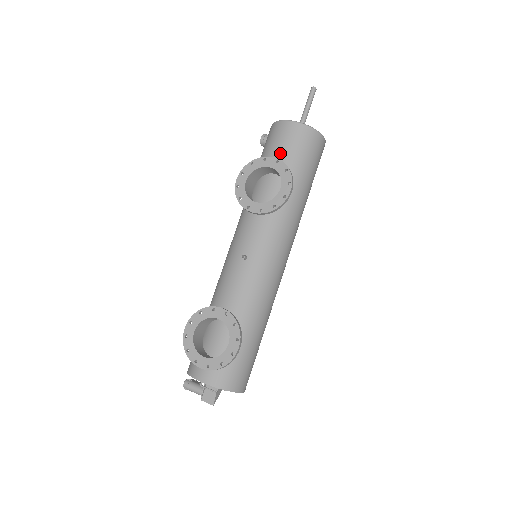
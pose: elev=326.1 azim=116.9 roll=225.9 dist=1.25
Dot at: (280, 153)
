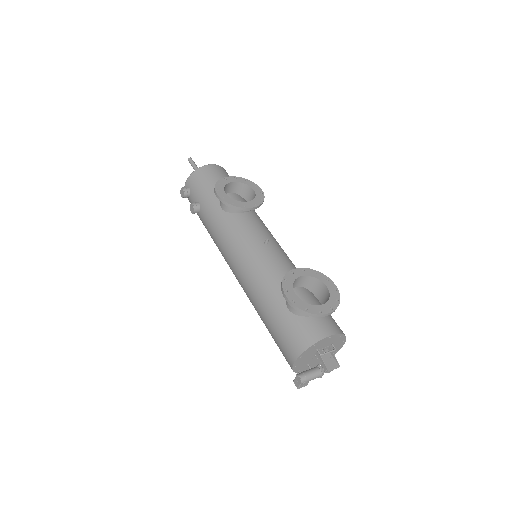
Dot at: occluded
